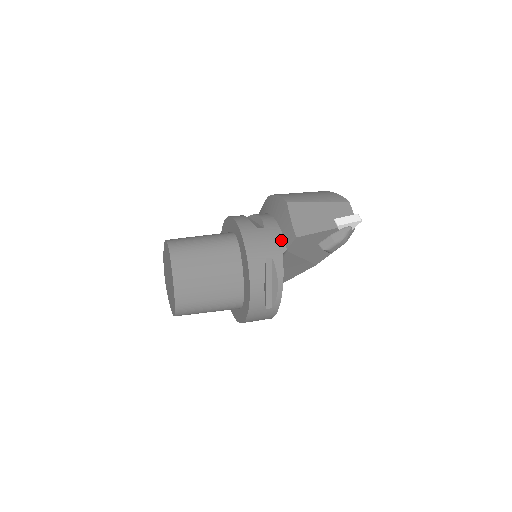
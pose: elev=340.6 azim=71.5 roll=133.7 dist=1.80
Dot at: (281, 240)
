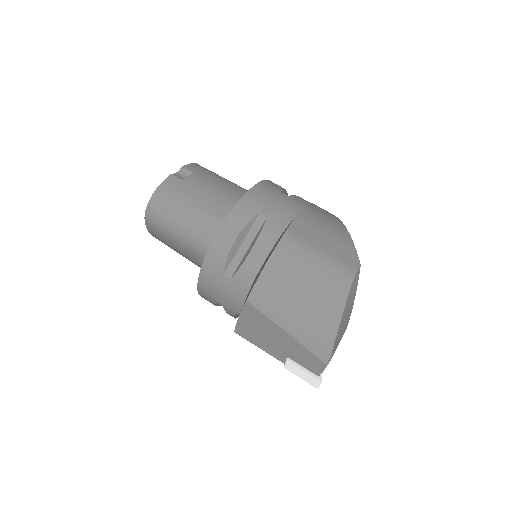
Dot at: (239, 305)
